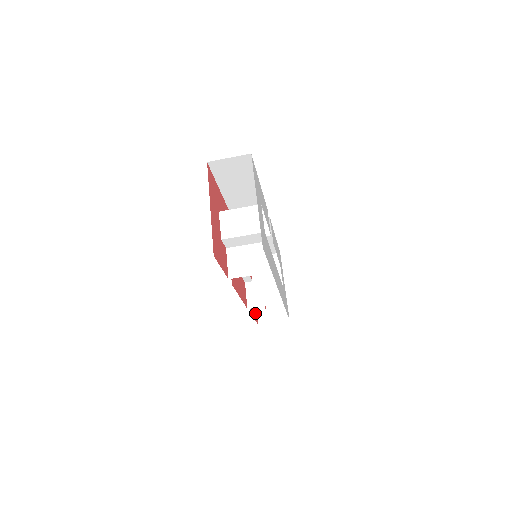
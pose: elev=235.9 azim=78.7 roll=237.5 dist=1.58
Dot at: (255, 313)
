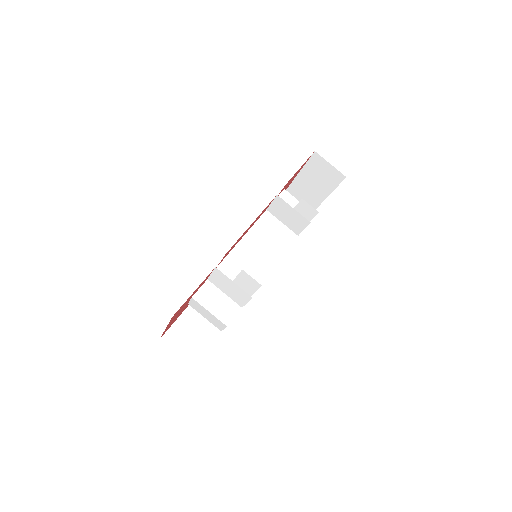
Dot at: occluded
